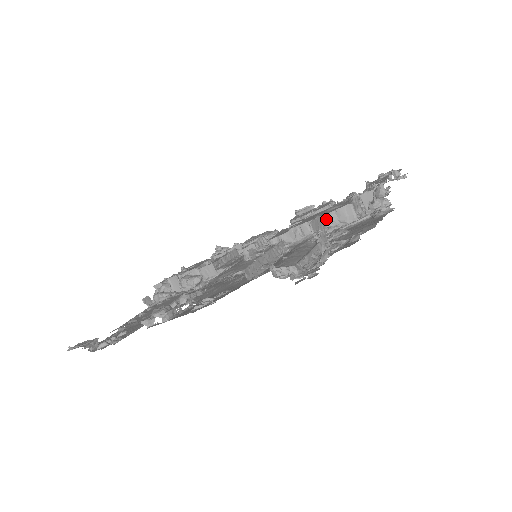
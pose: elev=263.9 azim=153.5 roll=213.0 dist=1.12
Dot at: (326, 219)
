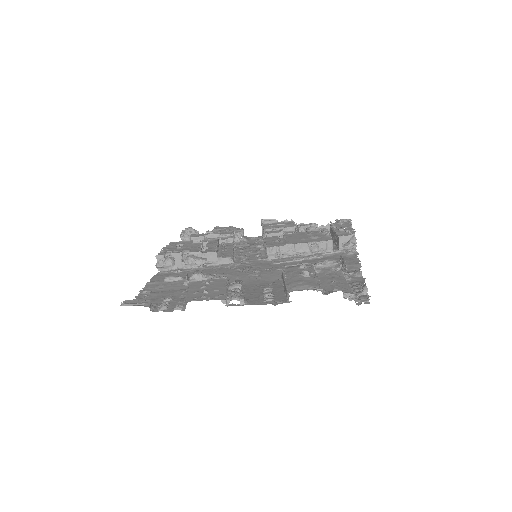
Dot at: (315, 246)
